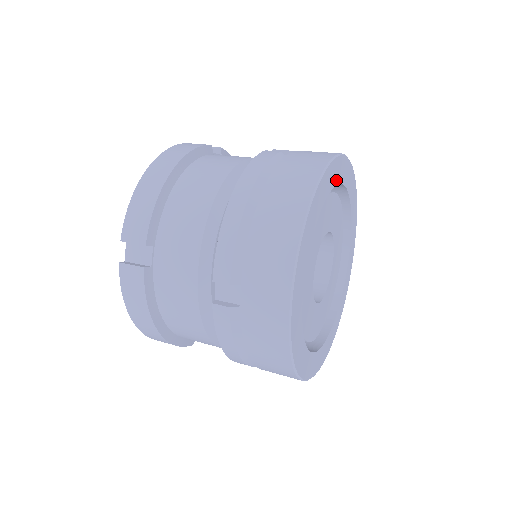
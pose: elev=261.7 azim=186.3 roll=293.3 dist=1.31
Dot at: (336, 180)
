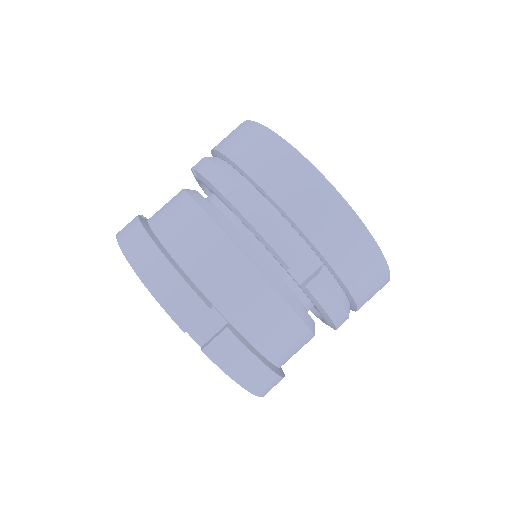
Dot at: occluded
